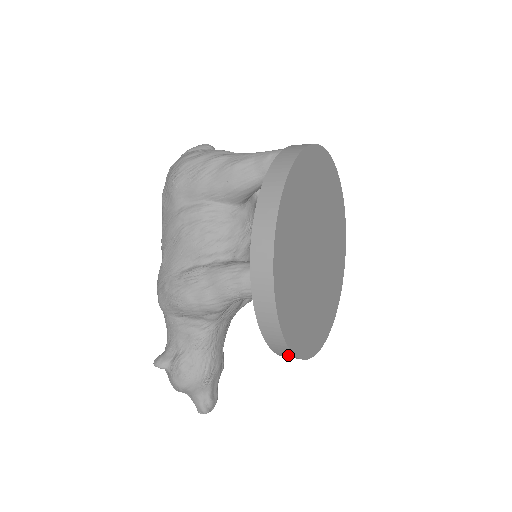
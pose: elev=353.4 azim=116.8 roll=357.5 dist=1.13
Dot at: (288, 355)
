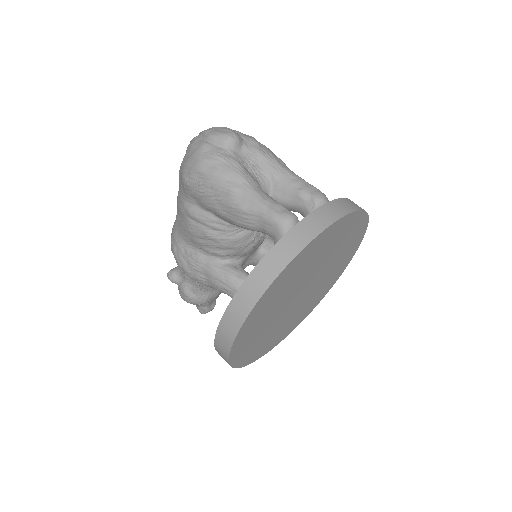
Dot at: occluded
